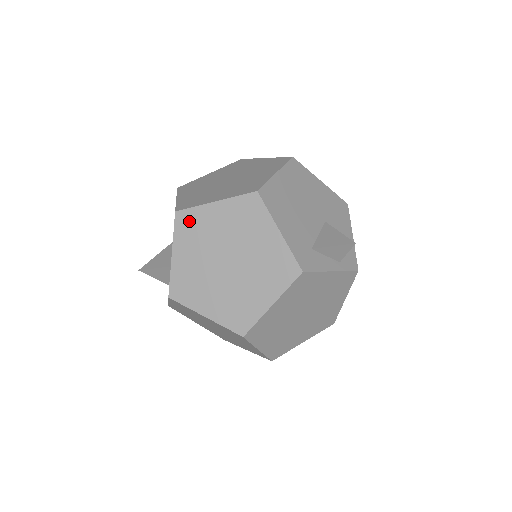
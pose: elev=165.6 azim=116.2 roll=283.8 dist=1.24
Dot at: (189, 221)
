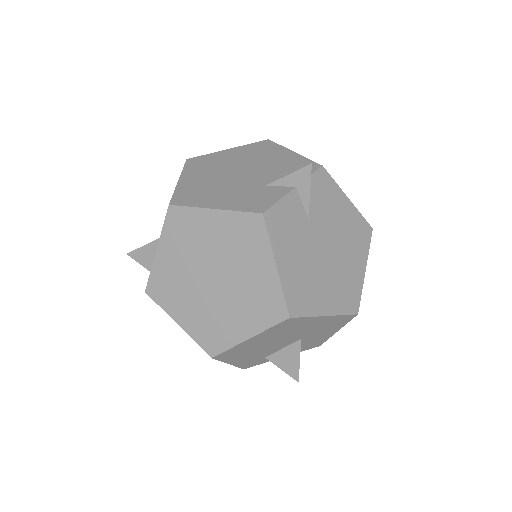
Dot at: occluded
